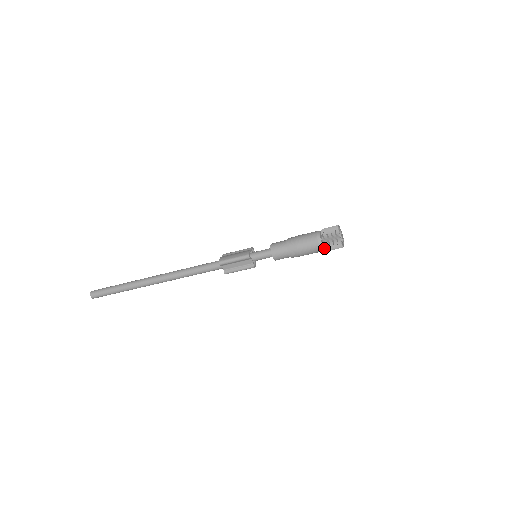
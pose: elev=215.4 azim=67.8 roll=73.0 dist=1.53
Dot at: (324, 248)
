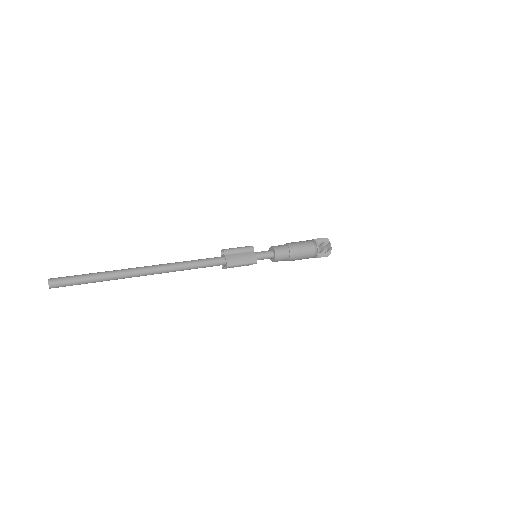
Dot at: (314, 257)
